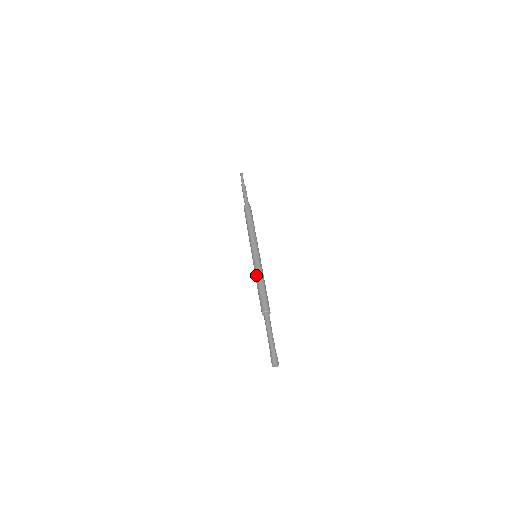
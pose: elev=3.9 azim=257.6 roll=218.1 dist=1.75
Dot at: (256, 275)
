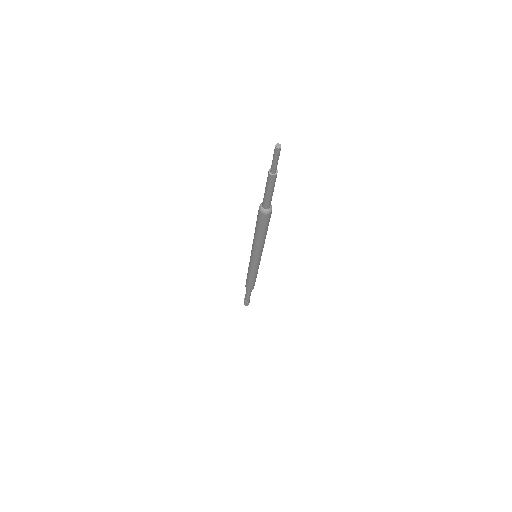
Dot at: (249, 272)
